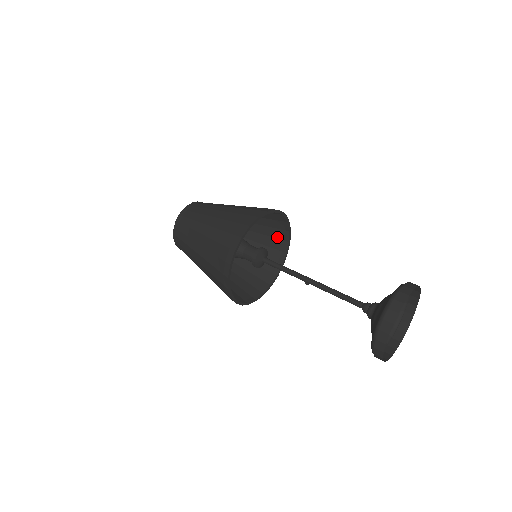
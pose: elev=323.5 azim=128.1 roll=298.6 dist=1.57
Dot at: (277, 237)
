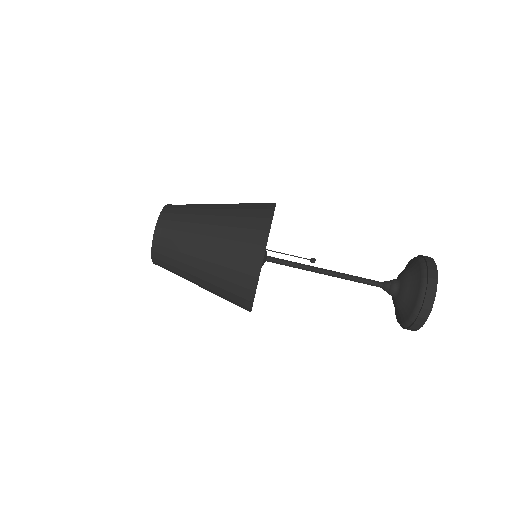
Dot at: occluded
